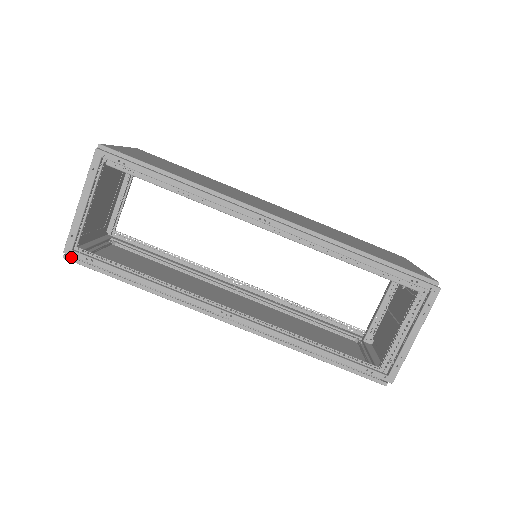
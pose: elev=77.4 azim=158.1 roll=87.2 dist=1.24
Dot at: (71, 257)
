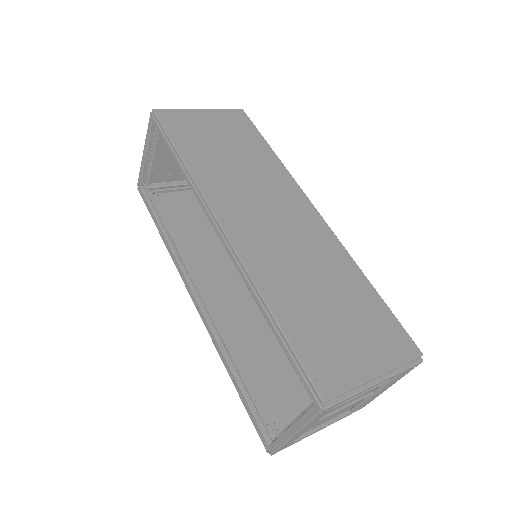
Dot at: (140, 190)
